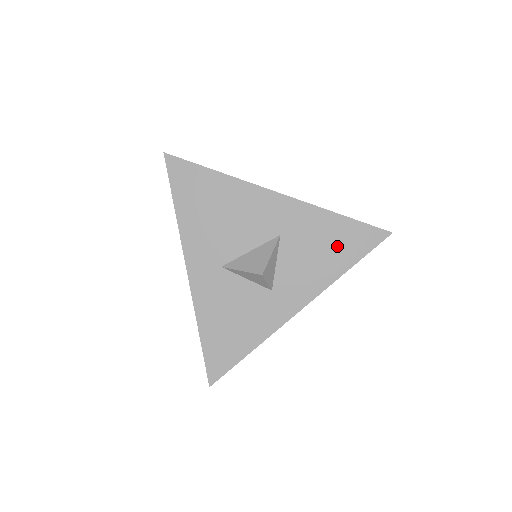
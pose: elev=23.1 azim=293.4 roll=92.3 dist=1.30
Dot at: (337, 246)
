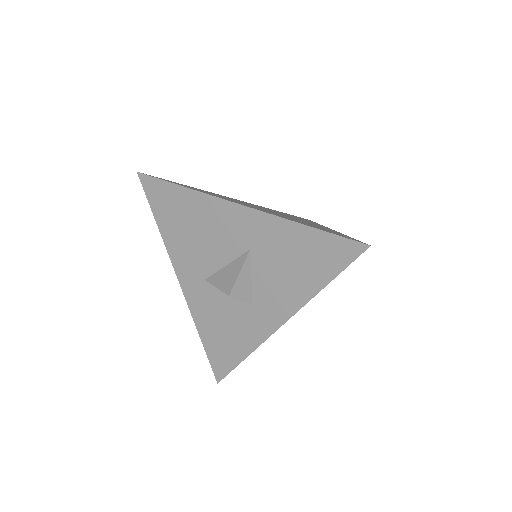
Dot at: (309, 261)
